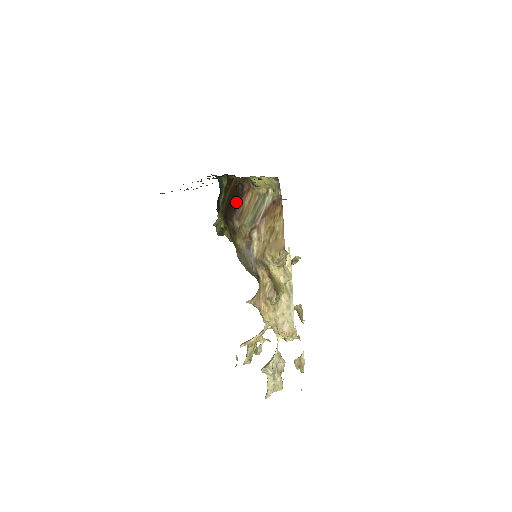
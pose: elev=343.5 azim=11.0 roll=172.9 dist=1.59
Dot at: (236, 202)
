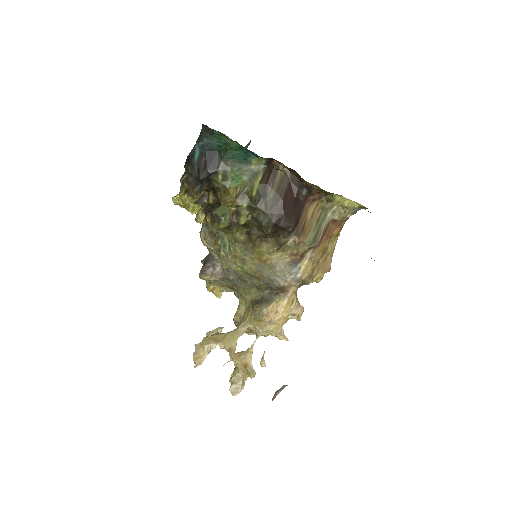
Dot at: (297, 211)
